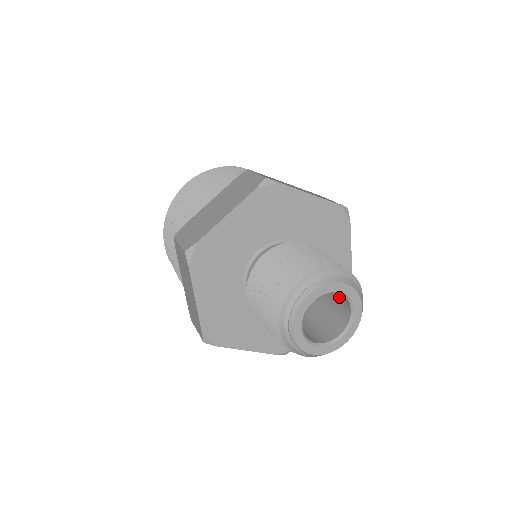
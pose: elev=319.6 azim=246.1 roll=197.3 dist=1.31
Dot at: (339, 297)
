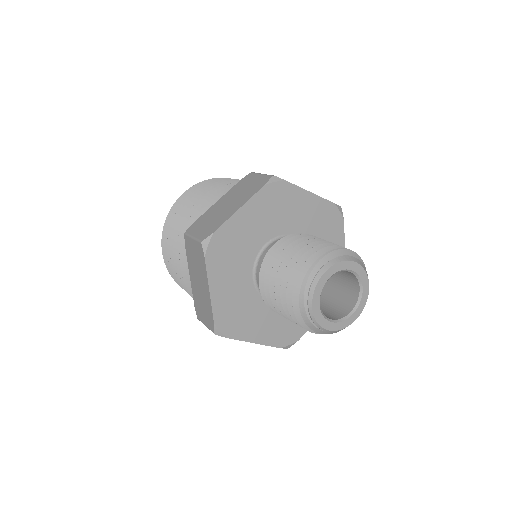
Dot at: (347, 279)
